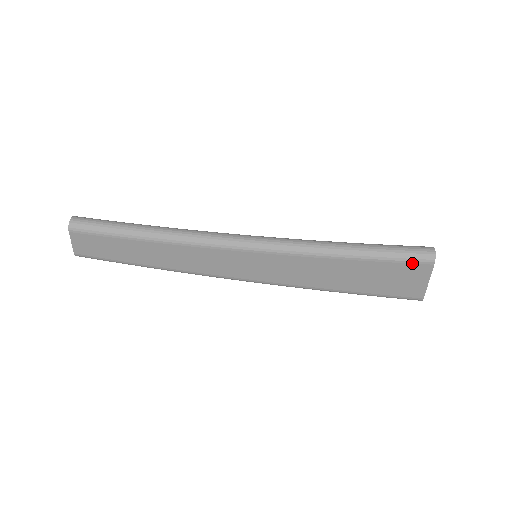
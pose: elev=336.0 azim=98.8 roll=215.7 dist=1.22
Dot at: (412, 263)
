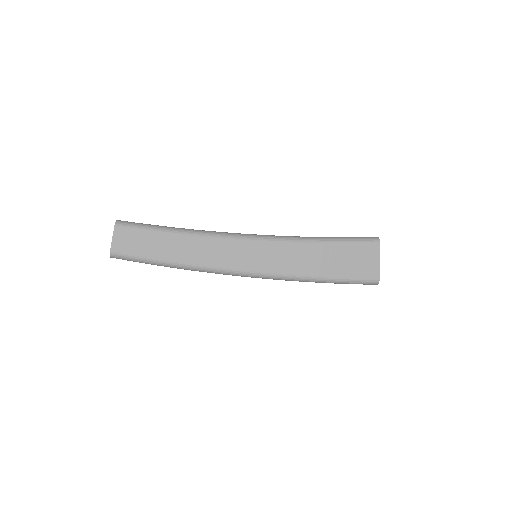
Dot at: (366, 244)
